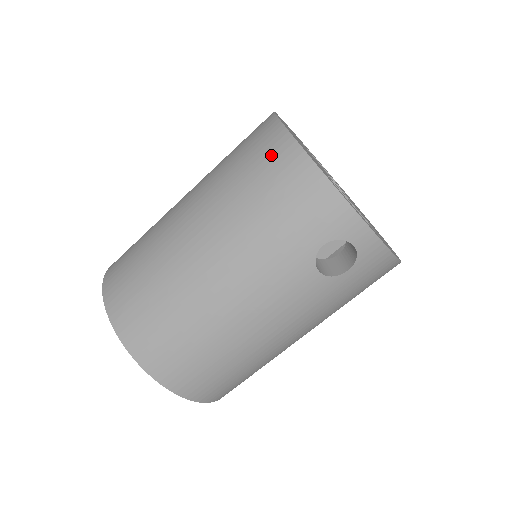
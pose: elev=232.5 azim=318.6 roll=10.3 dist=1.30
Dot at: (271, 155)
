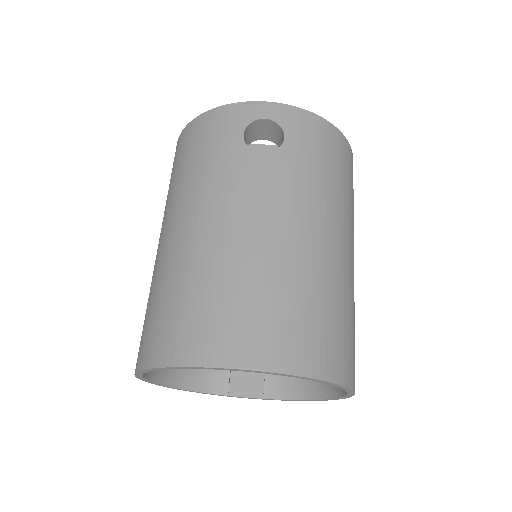
Dot at: (177, 153)
